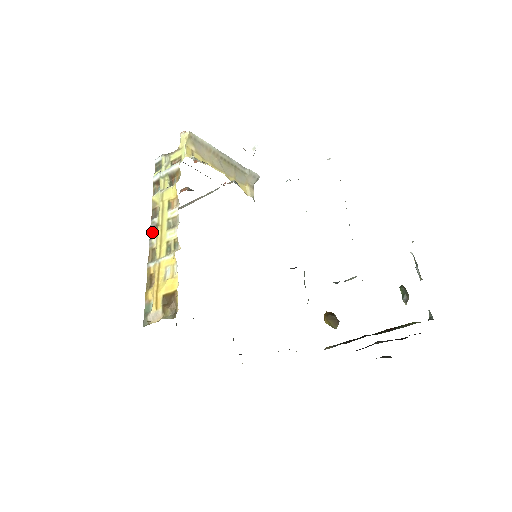
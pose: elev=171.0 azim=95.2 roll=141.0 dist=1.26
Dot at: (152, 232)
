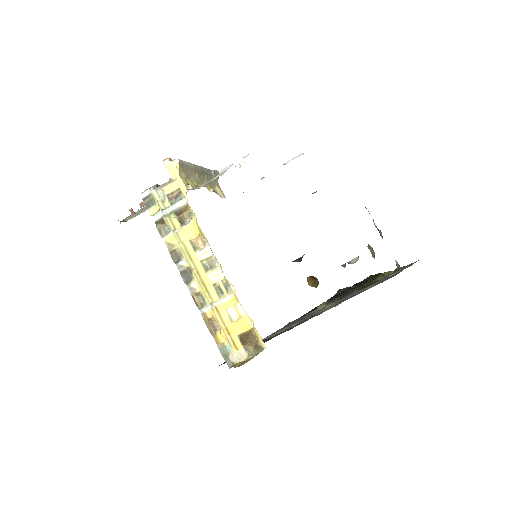
Dot at: (184, 276)
